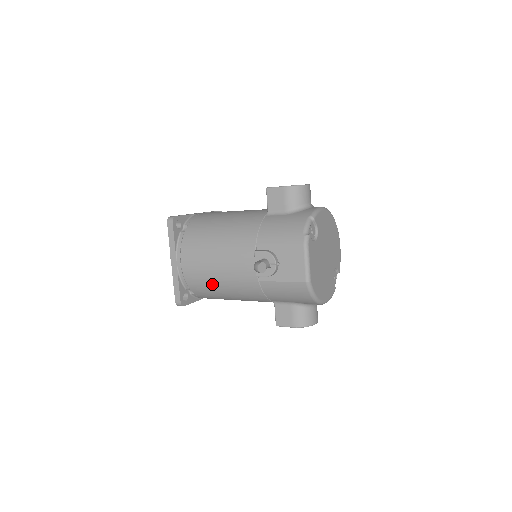
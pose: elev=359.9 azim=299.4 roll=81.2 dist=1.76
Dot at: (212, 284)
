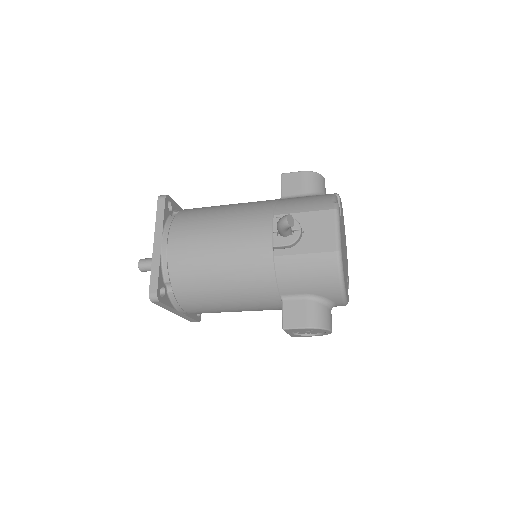
Dot at: (206, 269)
